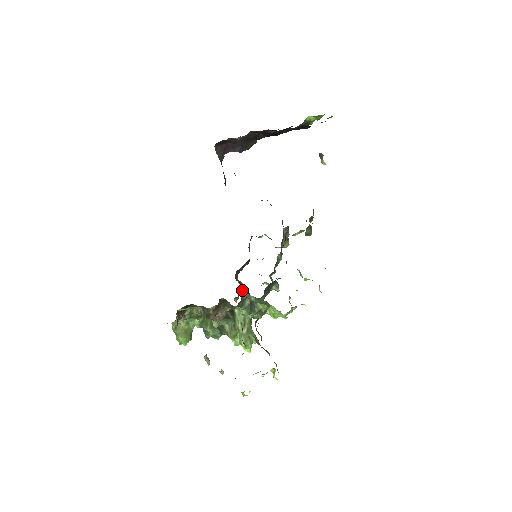
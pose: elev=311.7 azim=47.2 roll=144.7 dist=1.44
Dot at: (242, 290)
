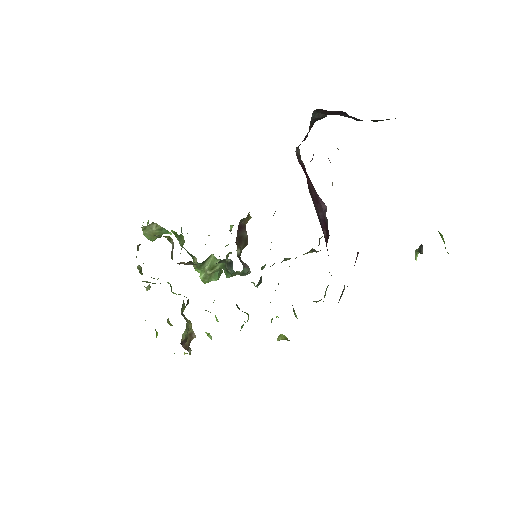
Dot at: (224, 259)
